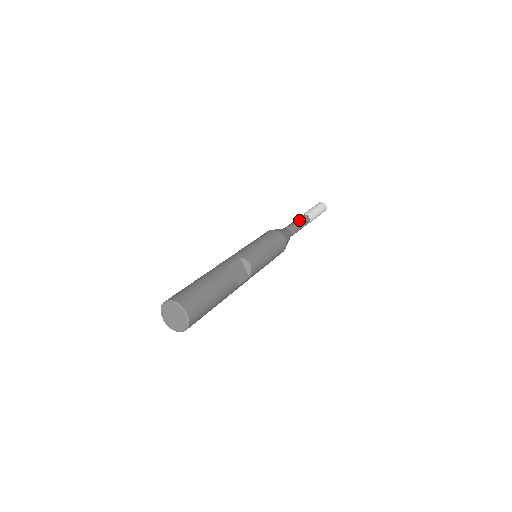
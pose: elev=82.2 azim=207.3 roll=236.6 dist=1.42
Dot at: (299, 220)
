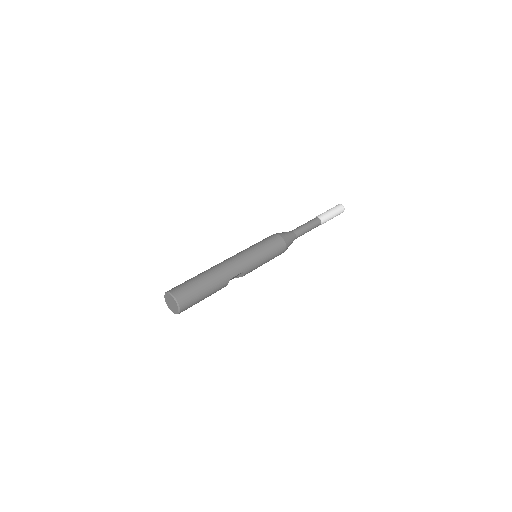
Dot at: (311, 228)
